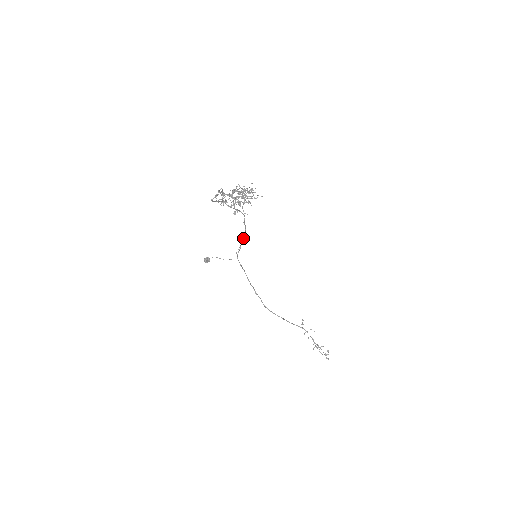
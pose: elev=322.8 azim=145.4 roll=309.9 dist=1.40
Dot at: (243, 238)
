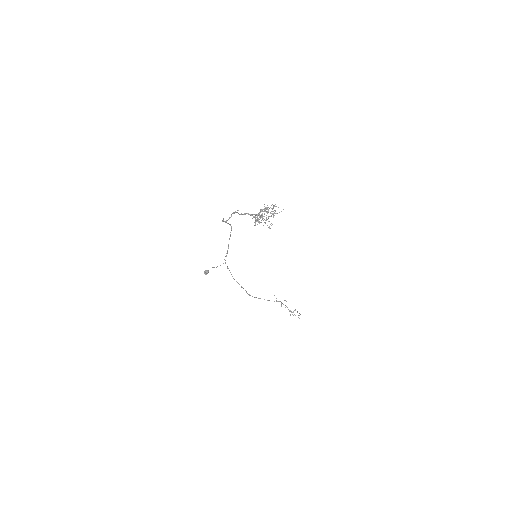
Dot at: (228, 245)
